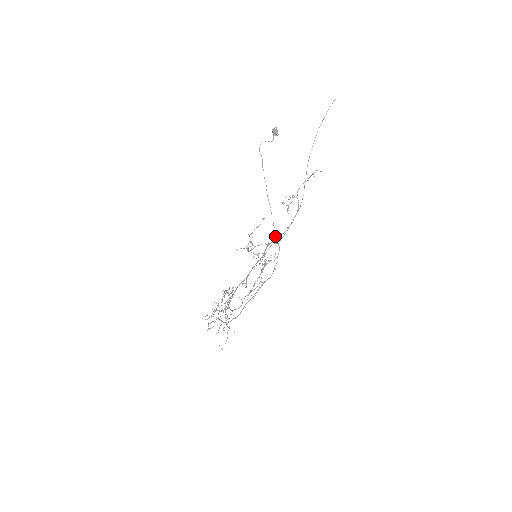
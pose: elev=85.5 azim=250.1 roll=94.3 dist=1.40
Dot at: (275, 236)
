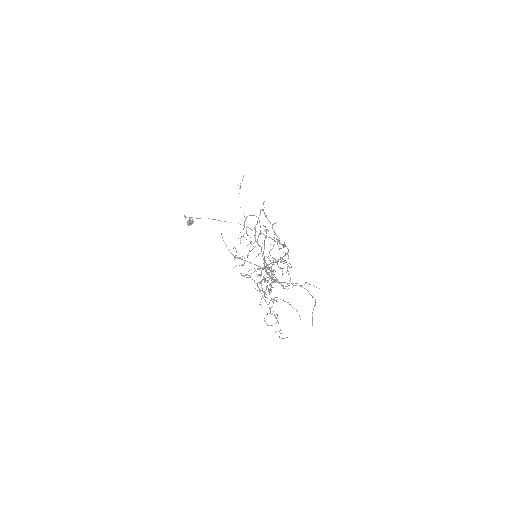
Dot at: occluded
